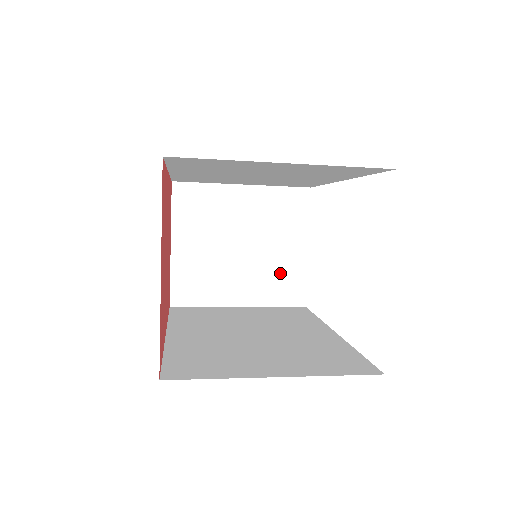
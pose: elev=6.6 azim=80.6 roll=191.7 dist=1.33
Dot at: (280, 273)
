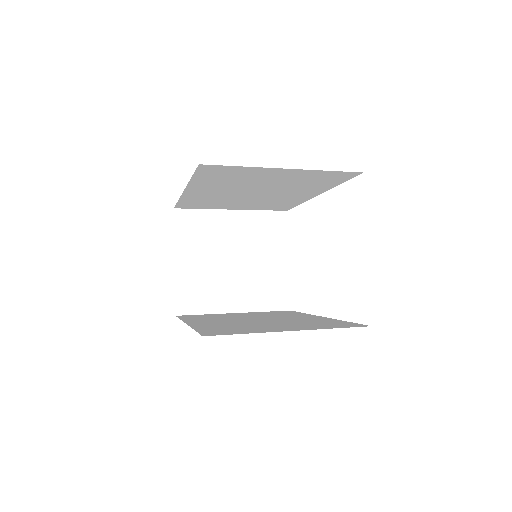
Dot at: (268, 282)
